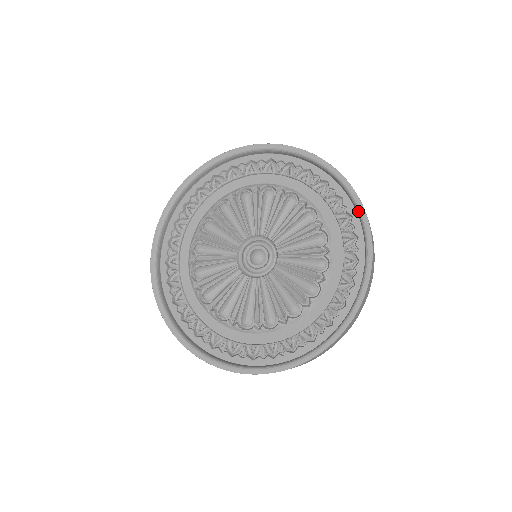
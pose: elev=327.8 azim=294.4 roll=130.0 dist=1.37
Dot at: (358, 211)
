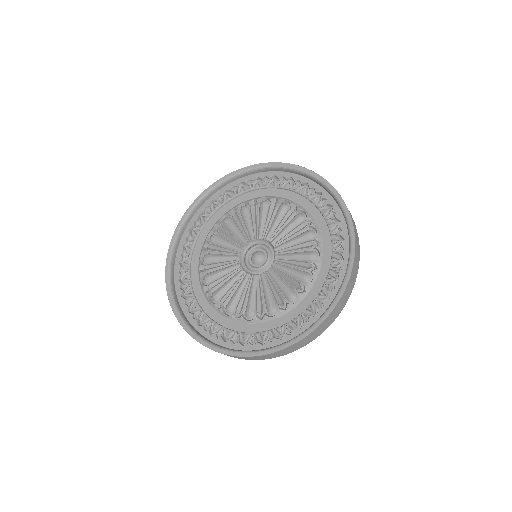
Dot at: (344, 279)
